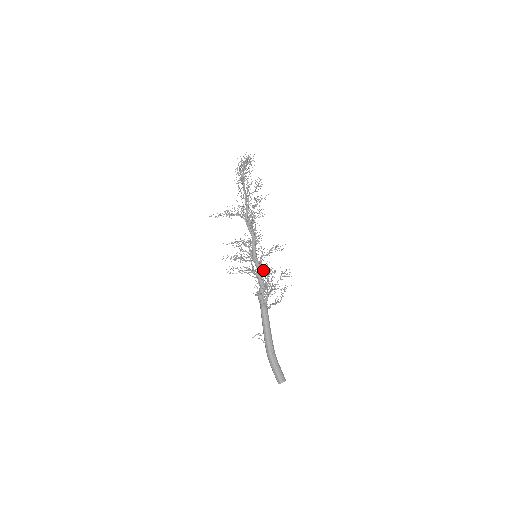
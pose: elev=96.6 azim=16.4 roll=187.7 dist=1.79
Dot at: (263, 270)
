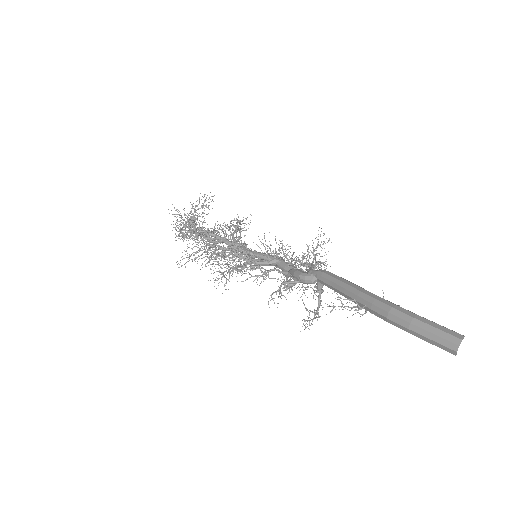
Dot at: occluded
